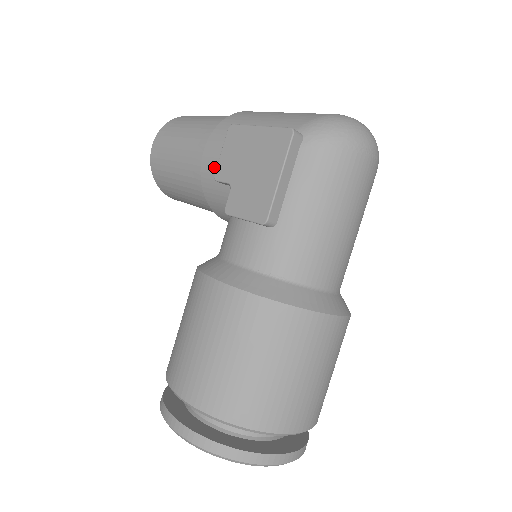
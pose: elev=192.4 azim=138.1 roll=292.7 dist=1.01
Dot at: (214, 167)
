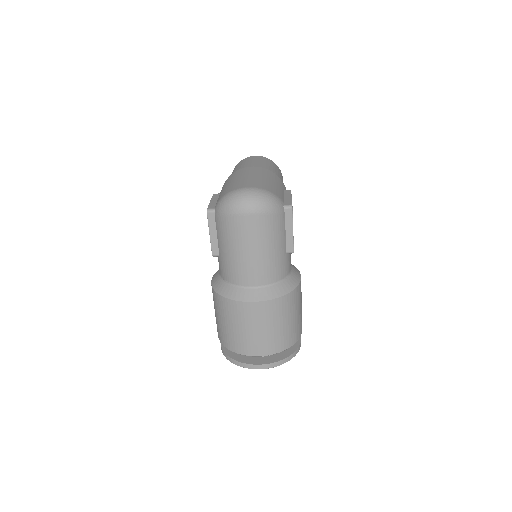
Dot at: occluded
